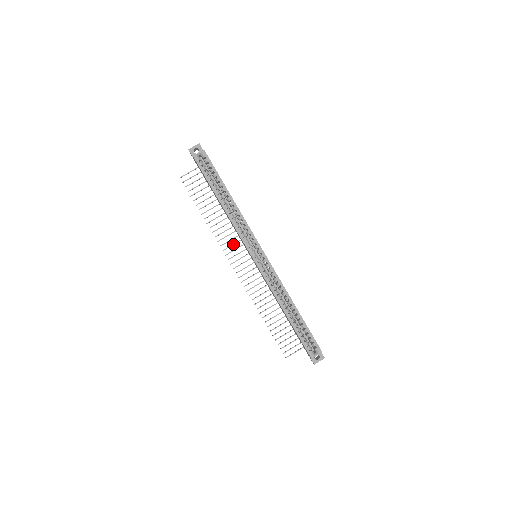
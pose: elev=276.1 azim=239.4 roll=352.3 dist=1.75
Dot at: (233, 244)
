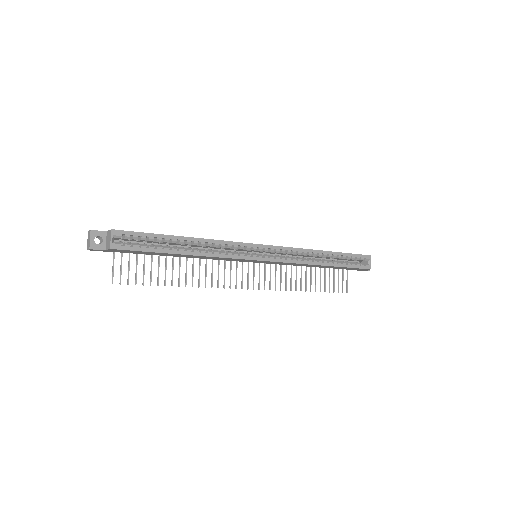
Dot at: (224, 272)
